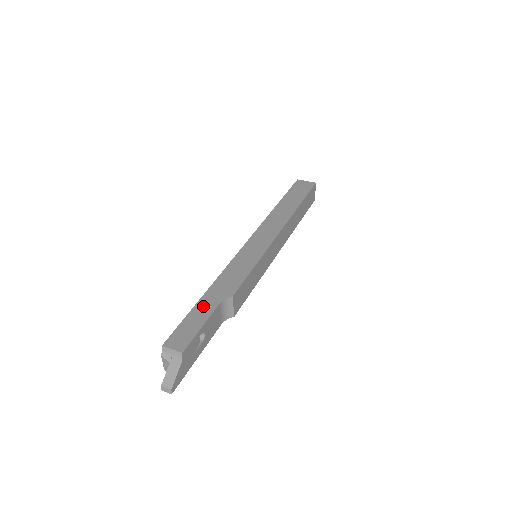
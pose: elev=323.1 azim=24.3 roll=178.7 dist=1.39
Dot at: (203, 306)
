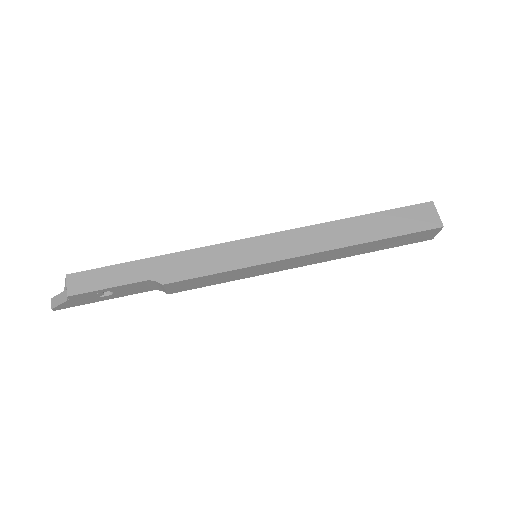
Dot at: (132, 269)
